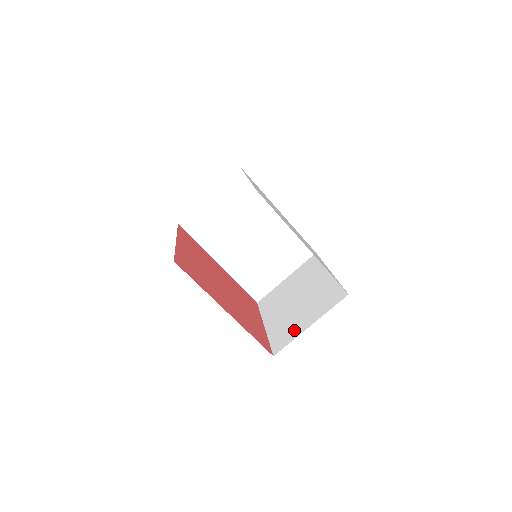
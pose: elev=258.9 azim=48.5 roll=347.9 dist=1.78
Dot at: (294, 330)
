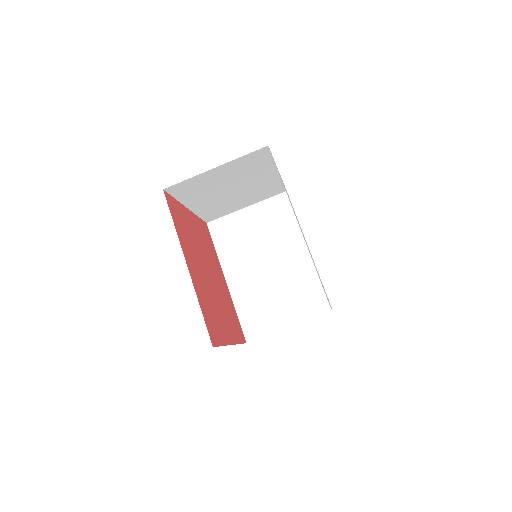
Dot at: occluded
